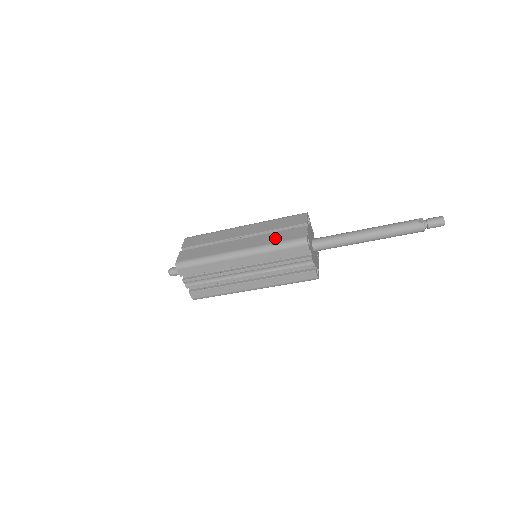
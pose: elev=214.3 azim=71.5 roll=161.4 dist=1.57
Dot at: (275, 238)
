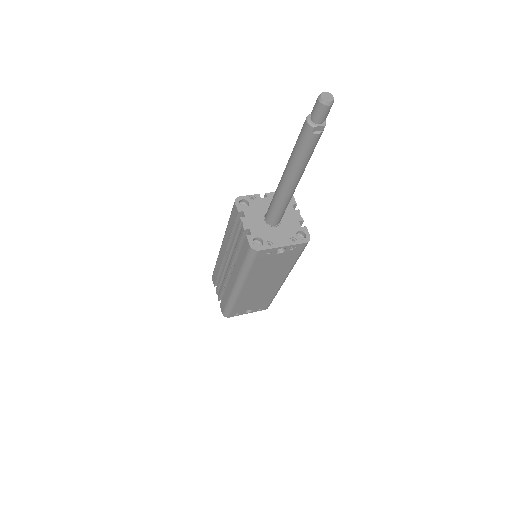
Dot at: occluded
